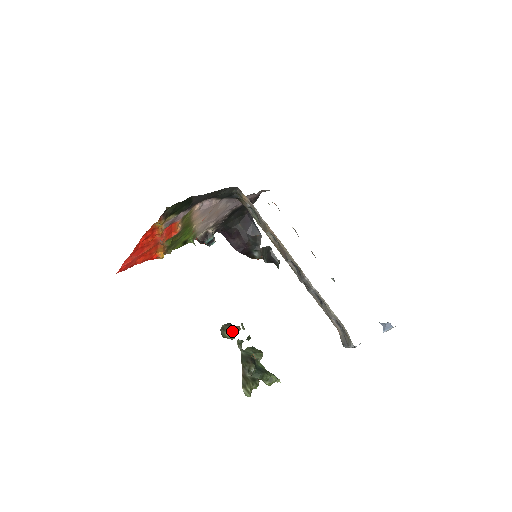
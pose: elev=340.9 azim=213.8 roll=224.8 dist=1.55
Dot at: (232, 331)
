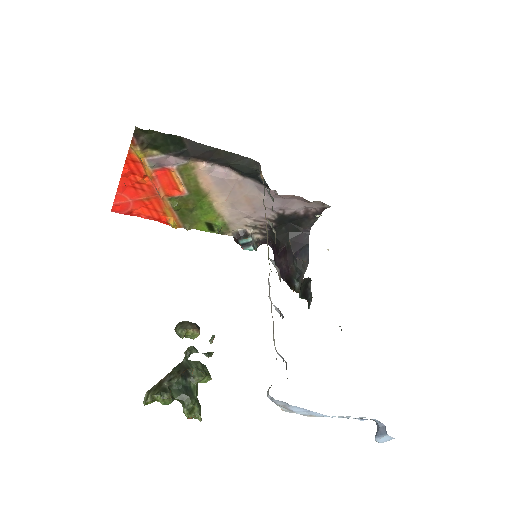
Dot at: (185, 328)
